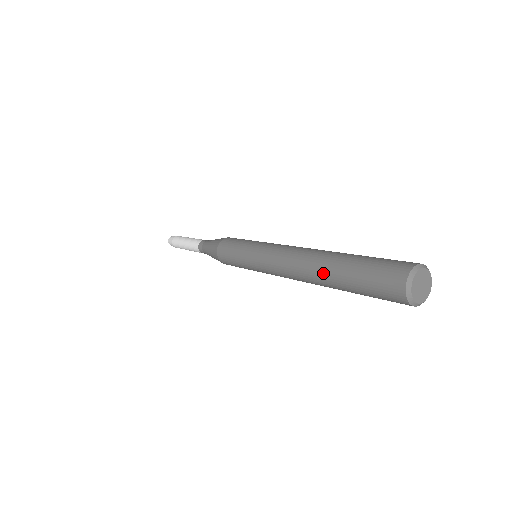
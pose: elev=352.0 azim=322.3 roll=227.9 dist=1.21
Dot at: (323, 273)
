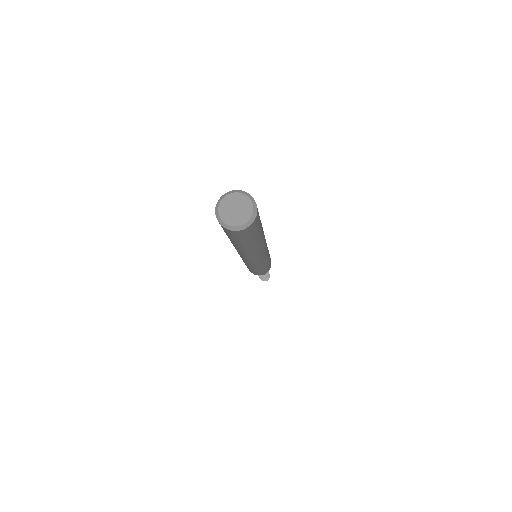
Dot at: occluded
